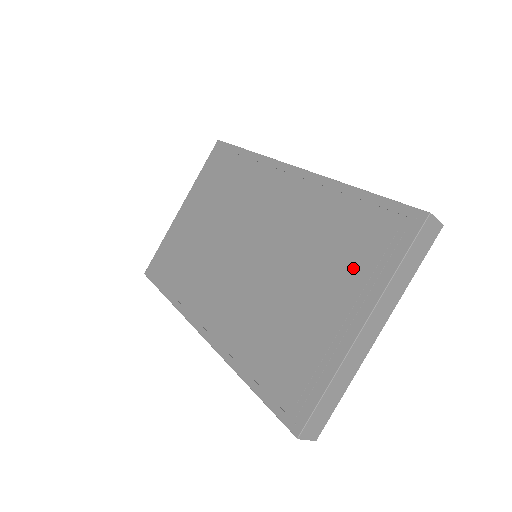
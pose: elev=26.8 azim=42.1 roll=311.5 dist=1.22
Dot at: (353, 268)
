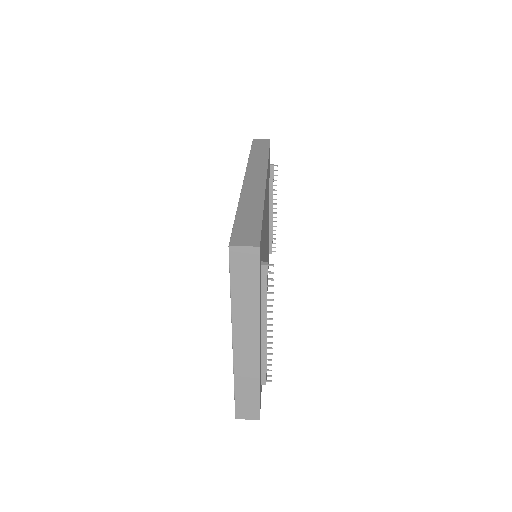
Dot at: occluded
